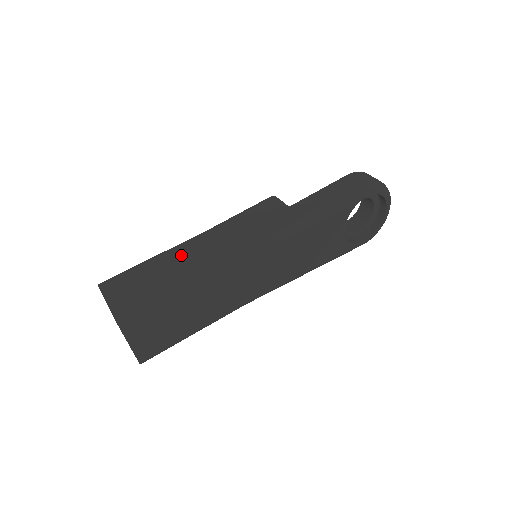
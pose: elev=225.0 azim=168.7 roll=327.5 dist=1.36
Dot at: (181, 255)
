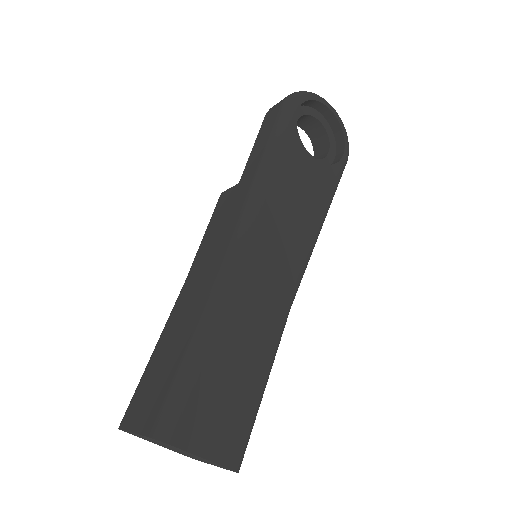
Dot at: (177, 317)
